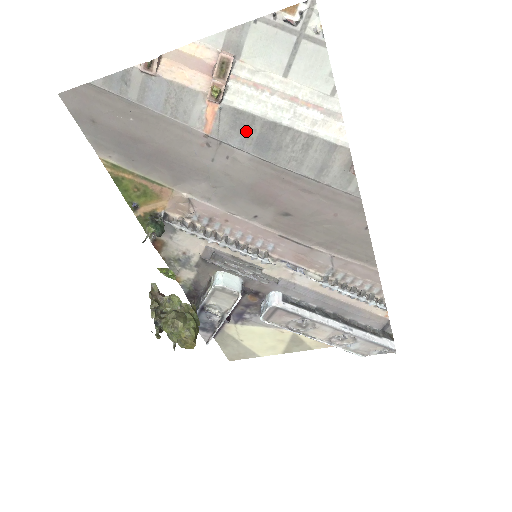
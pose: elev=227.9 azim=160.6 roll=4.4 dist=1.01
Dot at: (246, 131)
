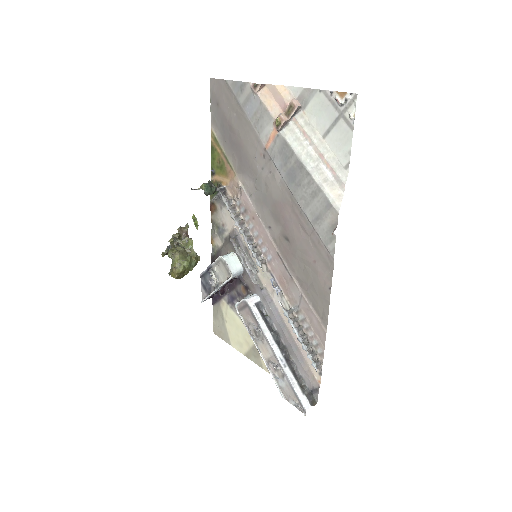
Dot at: (286, 160)
